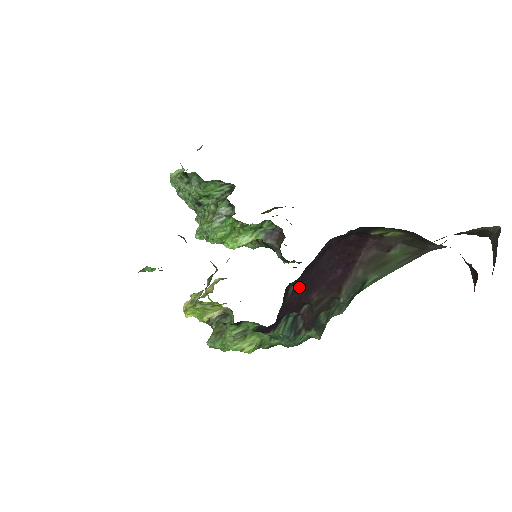
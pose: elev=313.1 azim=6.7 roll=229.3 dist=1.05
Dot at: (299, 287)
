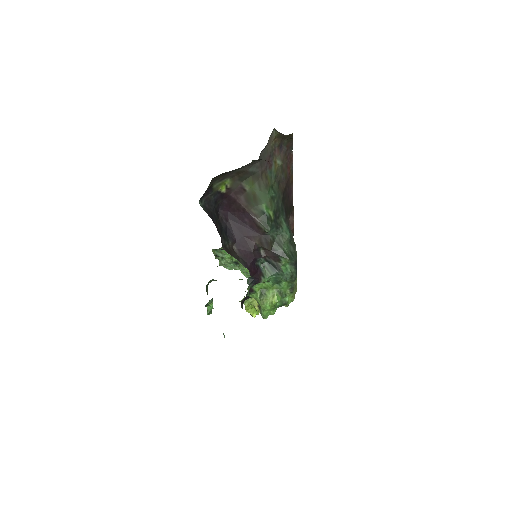
Dot at: (239, 244)
